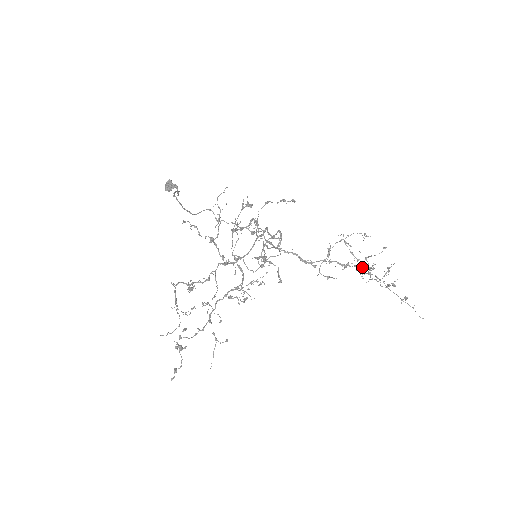
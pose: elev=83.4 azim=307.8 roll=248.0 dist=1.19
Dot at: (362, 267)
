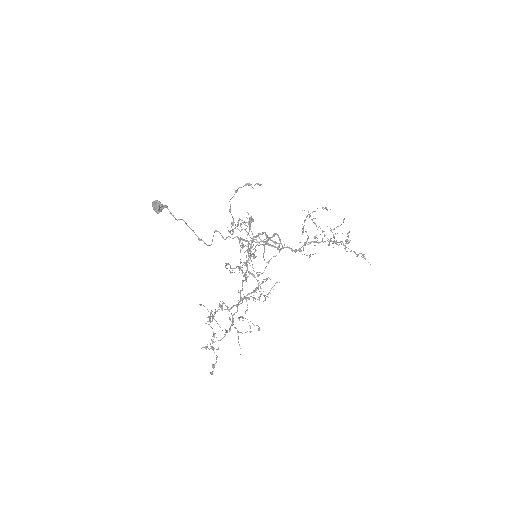
Dot at: occluded
